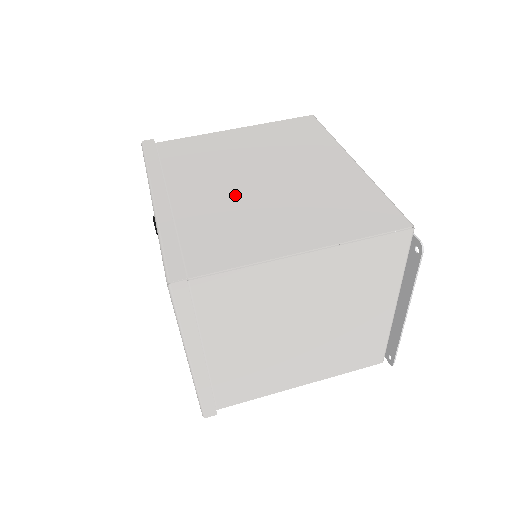
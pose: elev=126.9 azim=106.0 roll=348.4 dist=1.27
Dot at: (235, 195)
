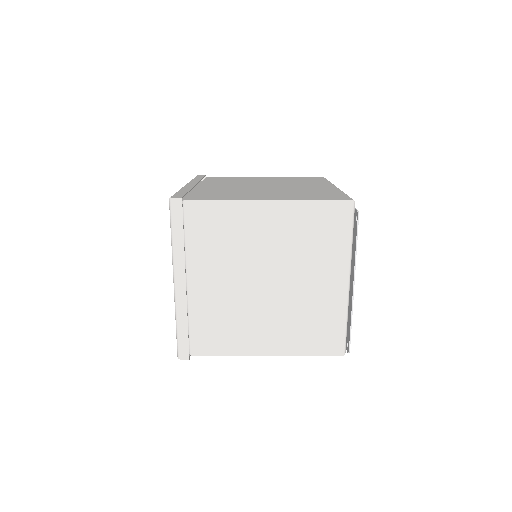
Dot at: (241, 188)
